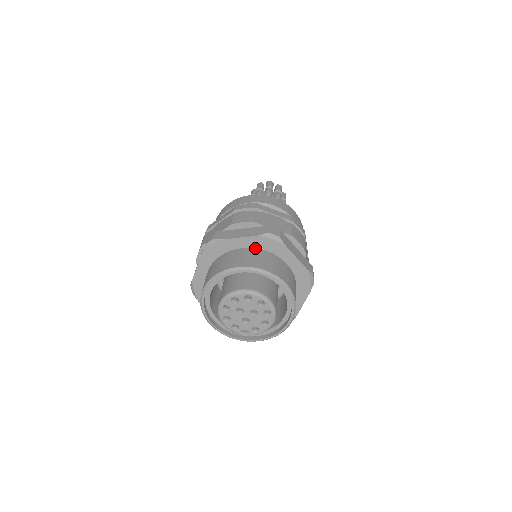
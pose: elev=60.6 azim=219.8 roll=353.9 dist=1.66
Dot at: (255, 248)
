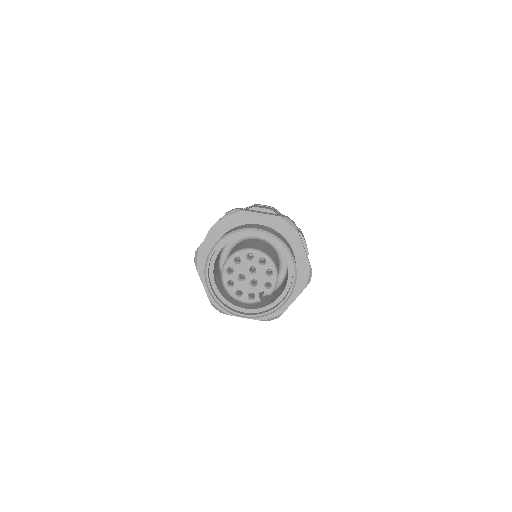
Dot at: occluded
